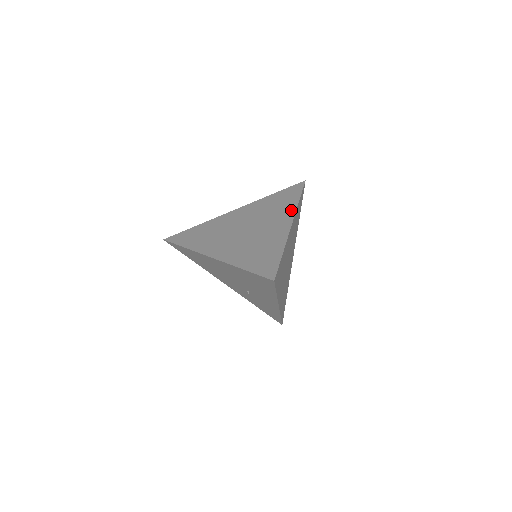
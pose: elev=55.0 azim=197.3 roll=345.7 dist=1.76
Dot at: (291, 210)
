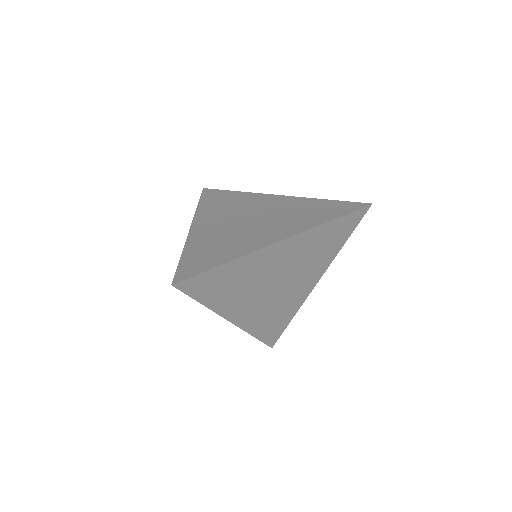
Dot at: (305, 226)
